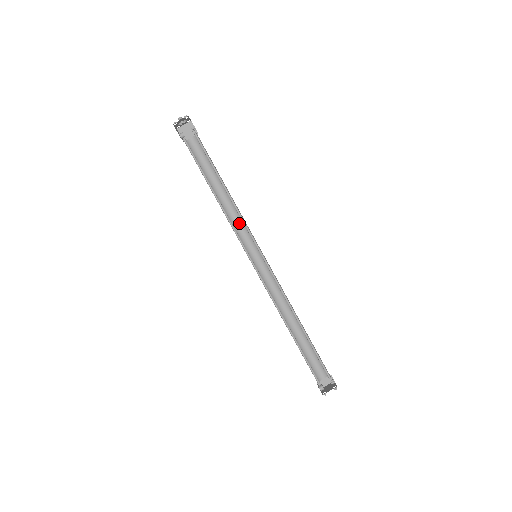
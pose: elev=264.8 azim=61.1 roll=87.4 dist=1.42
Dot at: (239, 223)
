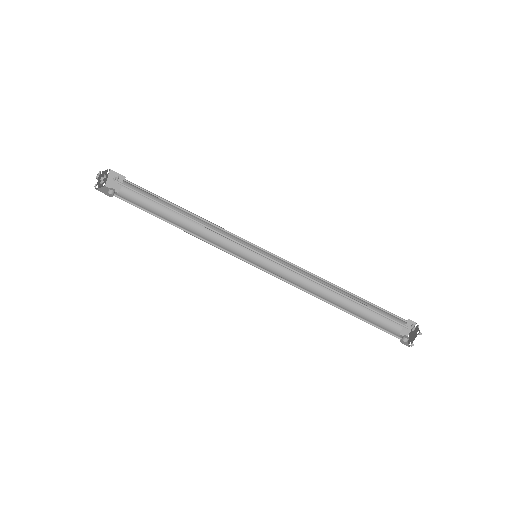
Dot at: occluded
